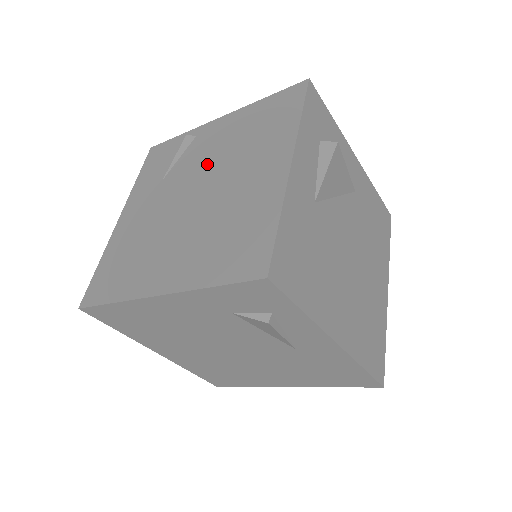
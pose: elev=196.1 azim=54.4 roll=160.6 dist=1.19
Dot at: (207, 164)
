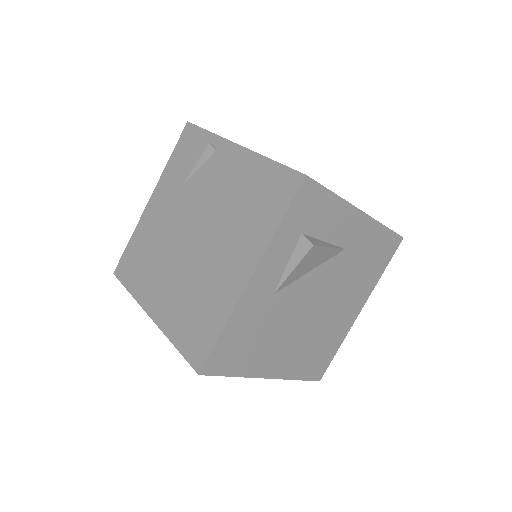
Dot at: (210, 205)
